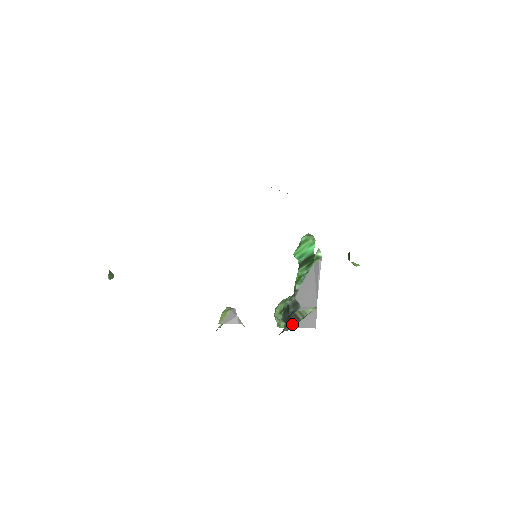
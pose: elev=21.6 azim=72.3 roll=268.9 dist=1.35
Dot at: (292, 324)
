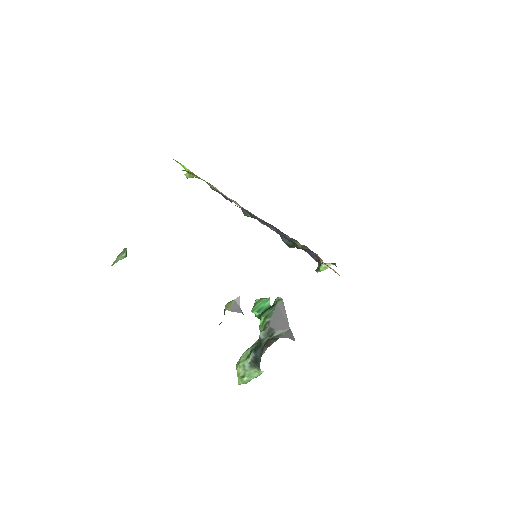
Dot at: (273, 342)
